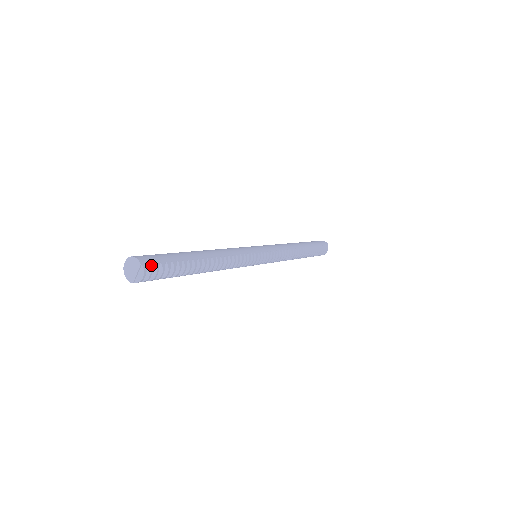
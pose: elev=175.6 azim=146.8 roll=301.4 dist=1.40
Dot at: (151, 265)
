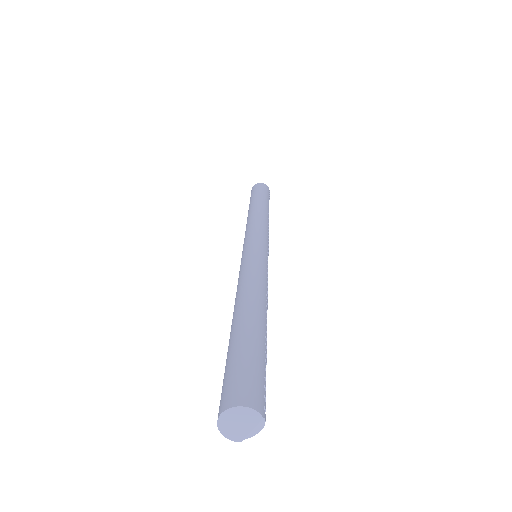
Dot at: (264, 403)
